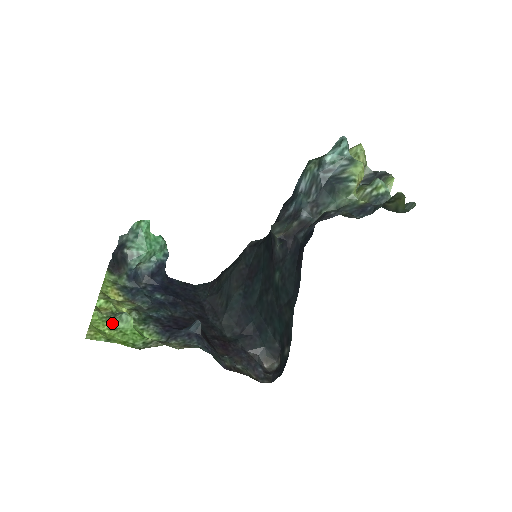
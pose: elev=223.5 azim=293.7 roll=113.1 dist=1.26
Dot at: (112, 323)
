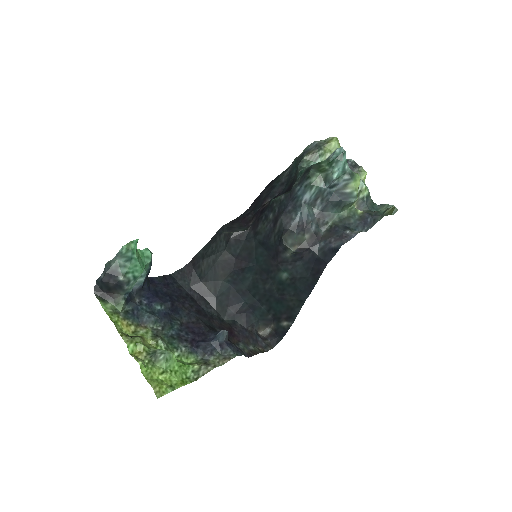
Dot at: (158, 366)
